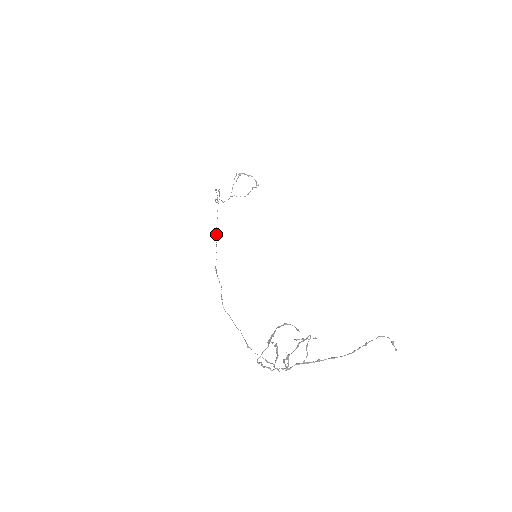
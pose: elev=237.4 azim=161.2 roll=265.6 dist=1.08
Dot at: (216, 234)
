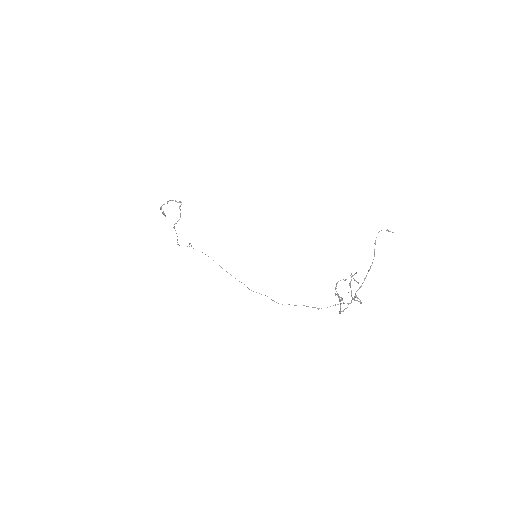
Dot at: occluded
